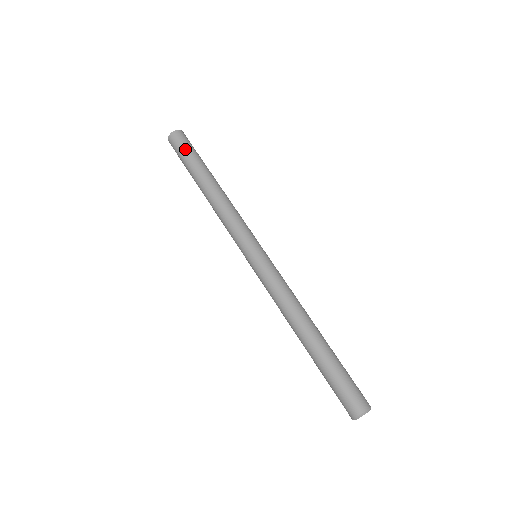
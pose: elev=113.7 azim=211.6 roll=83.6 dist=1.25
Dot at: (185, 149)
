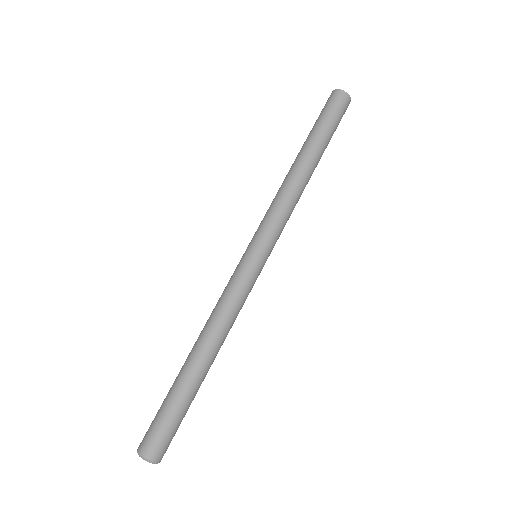
Dot at: (329, 114)
